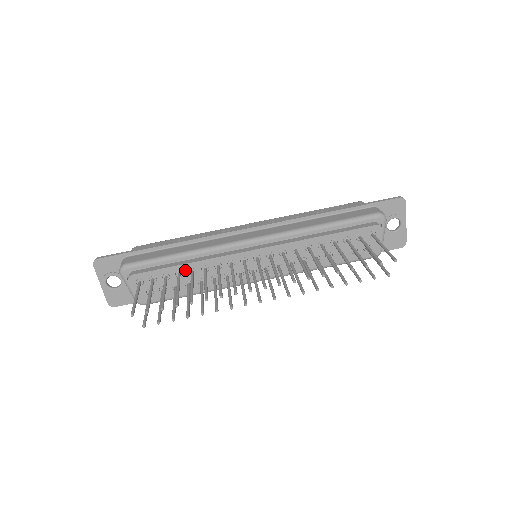
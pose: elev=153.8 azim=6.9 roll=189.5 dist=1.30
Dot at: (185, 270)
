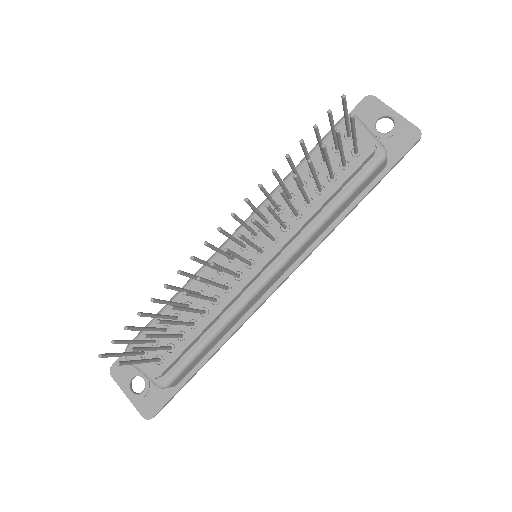
Dot at: occluded
